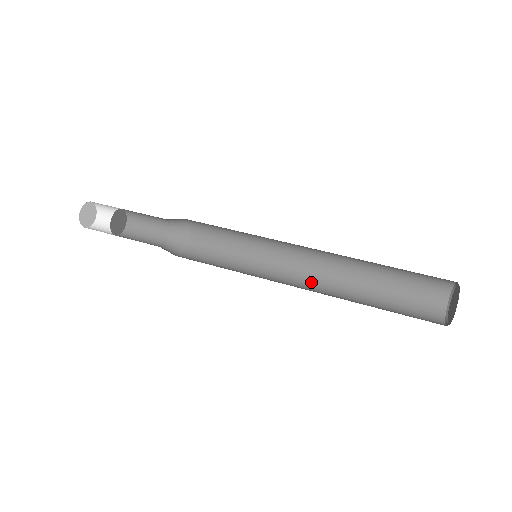
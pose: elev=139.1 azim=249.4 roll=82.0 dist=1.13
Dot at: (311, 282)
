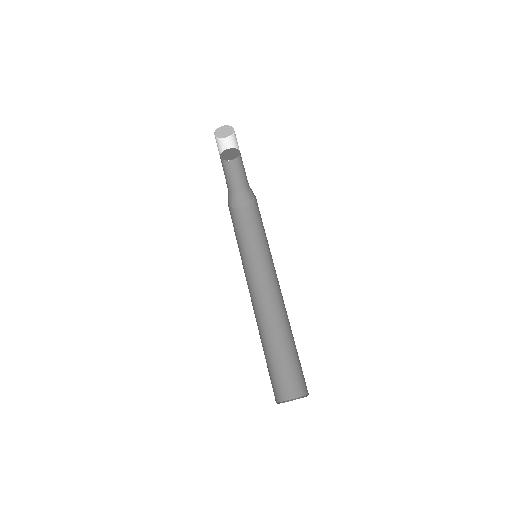
Dot at: (268, 300)
